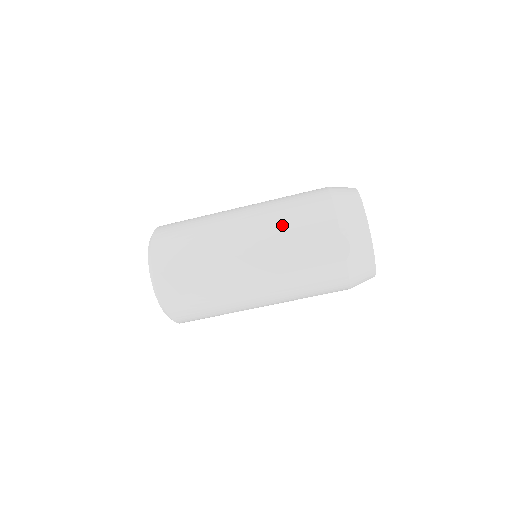
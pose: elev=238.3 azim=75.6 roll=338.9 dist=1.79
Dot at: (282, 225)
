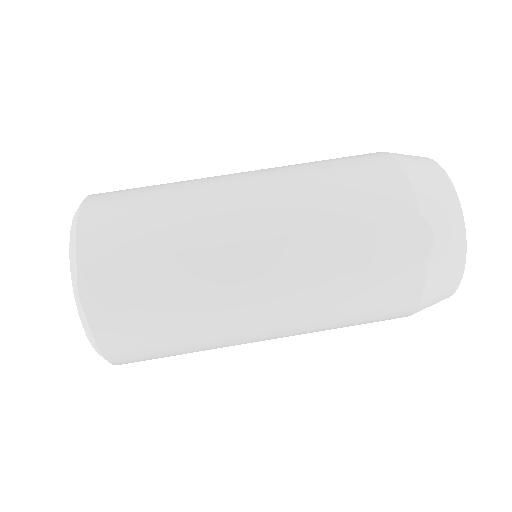
Dot at: (319, 195)
